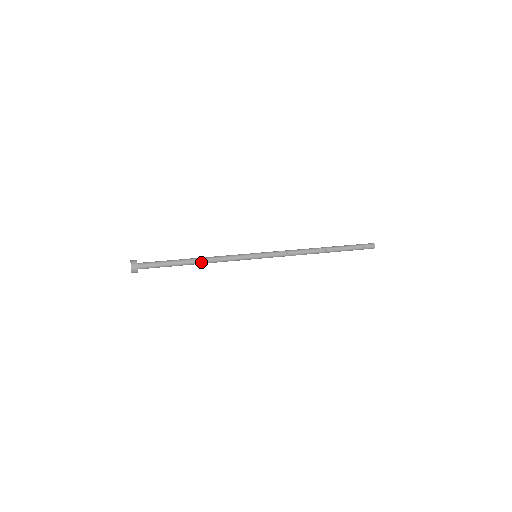
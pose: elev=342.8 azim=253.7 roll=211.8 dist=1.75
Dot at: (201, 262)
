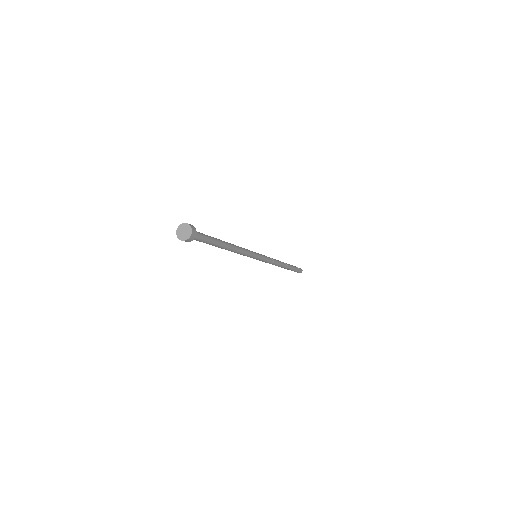
Dot at: (231, 246)
